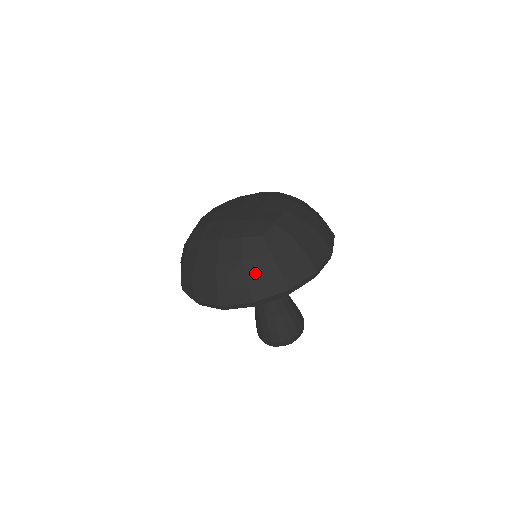
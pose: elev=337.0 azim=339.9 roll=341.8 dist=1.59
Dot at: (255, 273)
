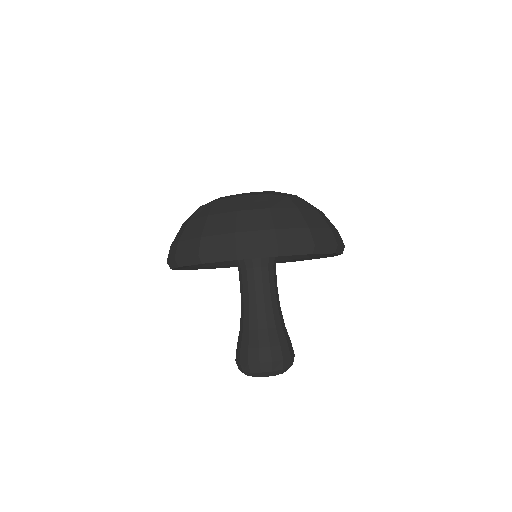
Dot at: (282, 220)
